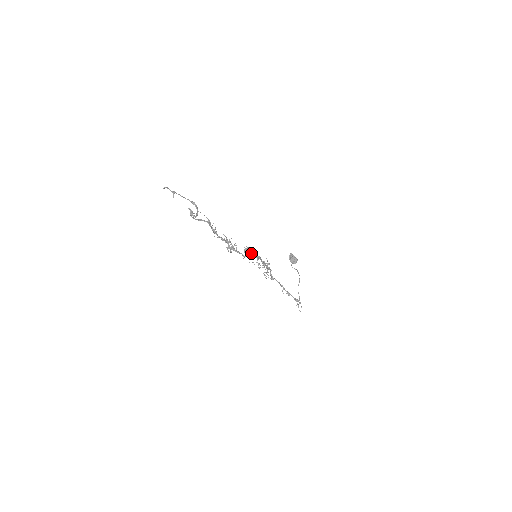
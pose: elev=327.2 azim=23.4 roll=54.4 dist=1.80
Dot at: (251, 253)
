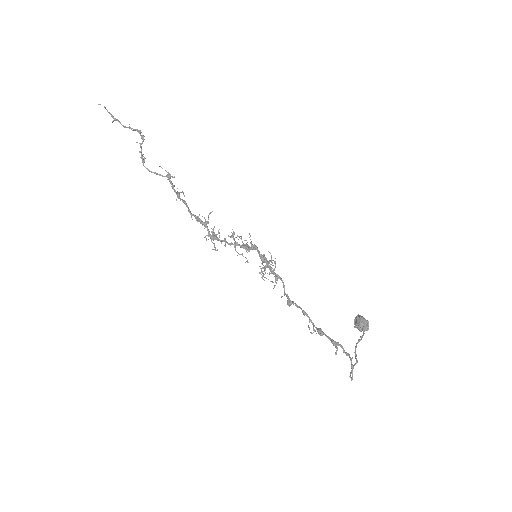
Dot at: (244, 245)
